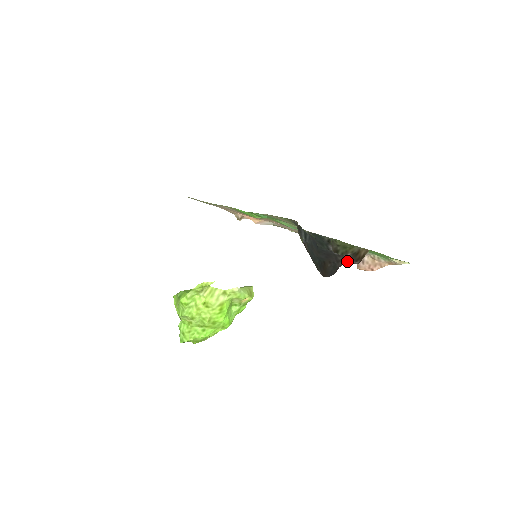
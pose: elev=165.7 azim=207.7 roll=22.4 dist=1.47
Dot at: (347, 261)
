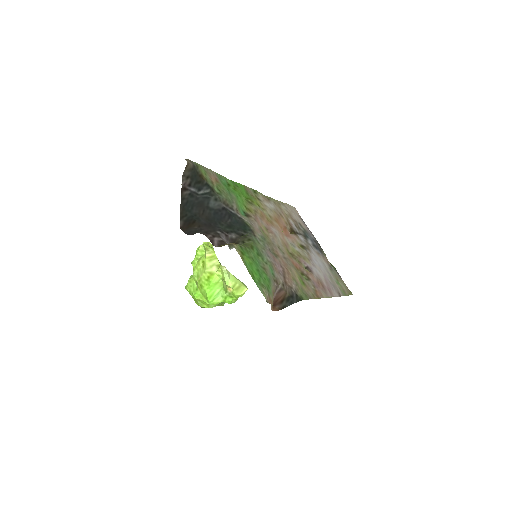
Dot at: (210, 237)
